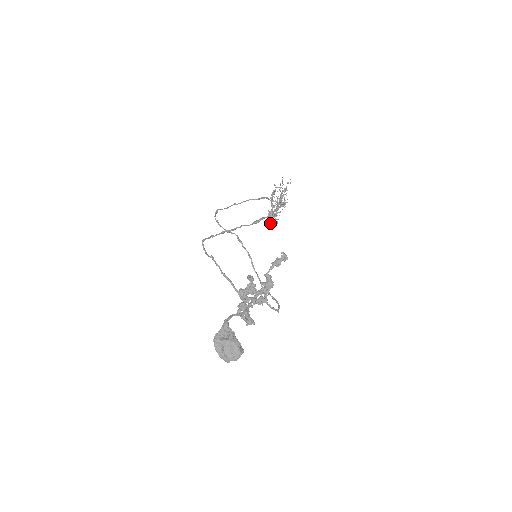
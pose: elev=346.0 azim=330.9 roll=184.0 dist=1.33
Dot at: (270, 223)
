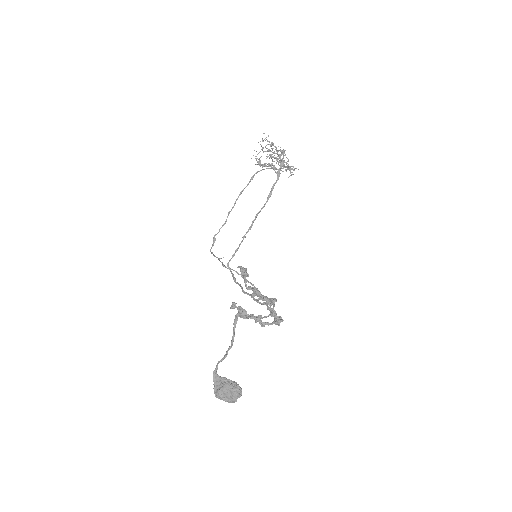
Dot at: occluded
